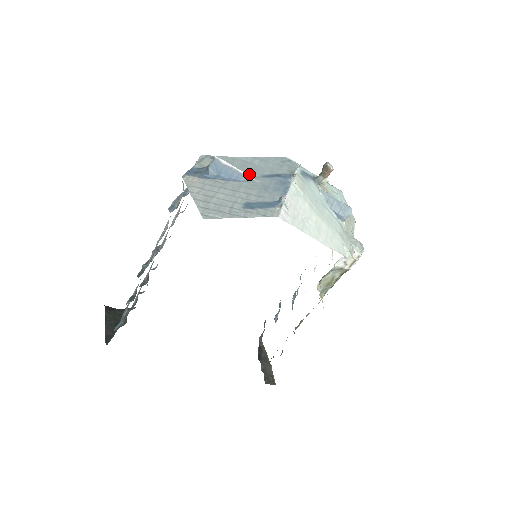
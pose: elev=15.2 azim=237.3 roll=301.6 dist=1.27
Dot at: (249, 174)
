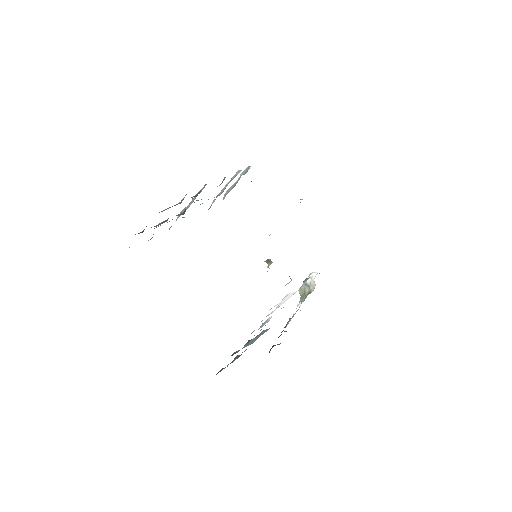
Dot at: occluded
